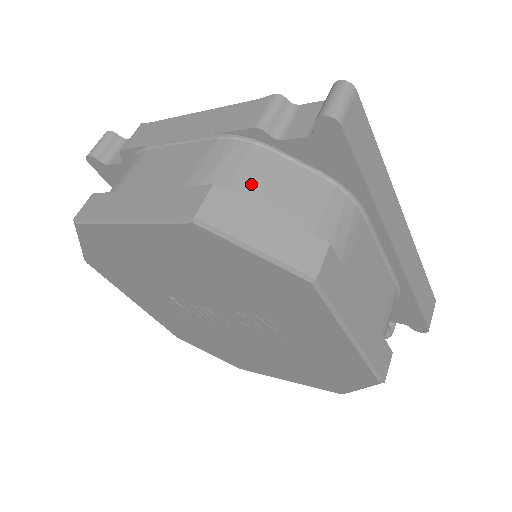
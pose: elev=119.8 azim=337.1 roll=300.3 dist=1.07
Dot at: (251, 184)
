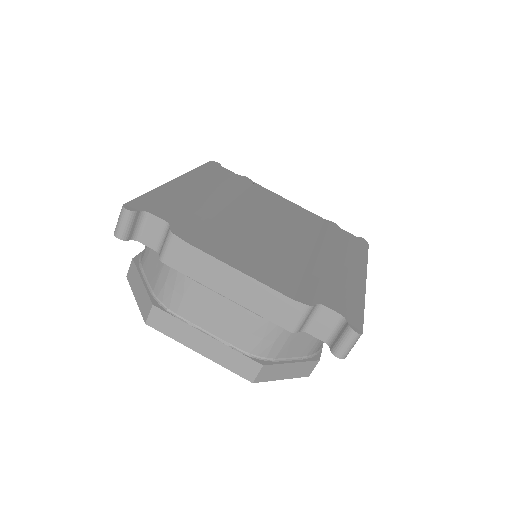
Dot at: (282, 349)
